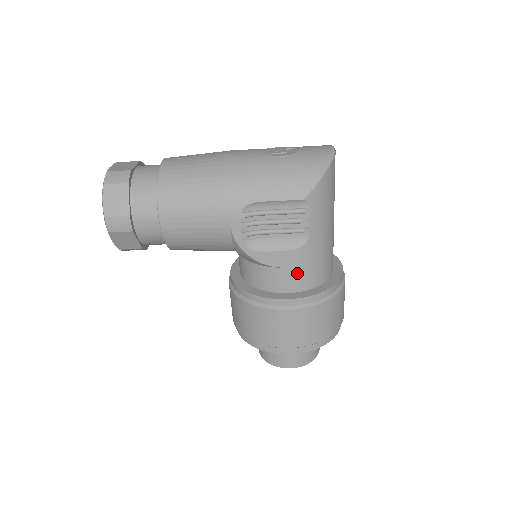
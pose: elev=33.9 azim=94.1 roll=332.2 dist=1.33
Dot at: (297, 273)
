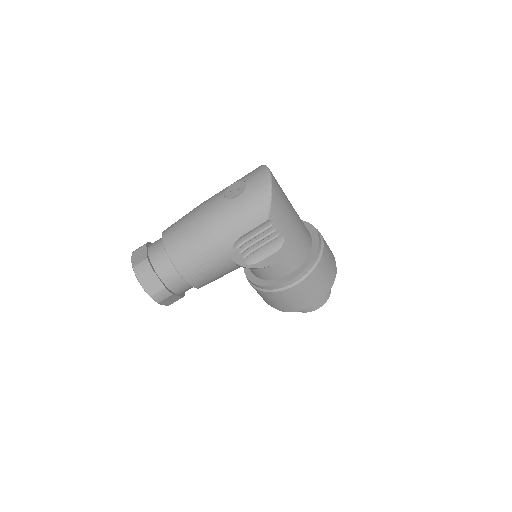
Dot at: (289, 260)
